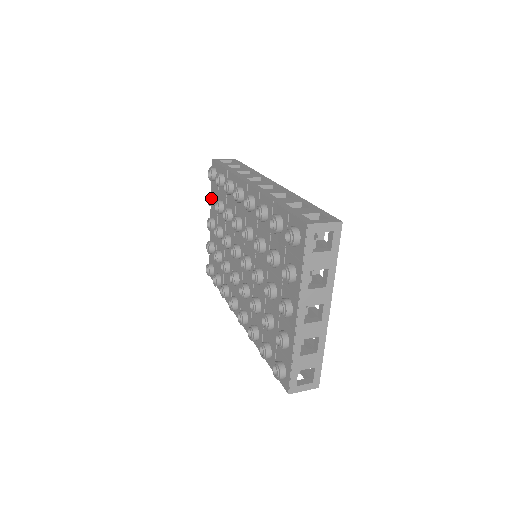
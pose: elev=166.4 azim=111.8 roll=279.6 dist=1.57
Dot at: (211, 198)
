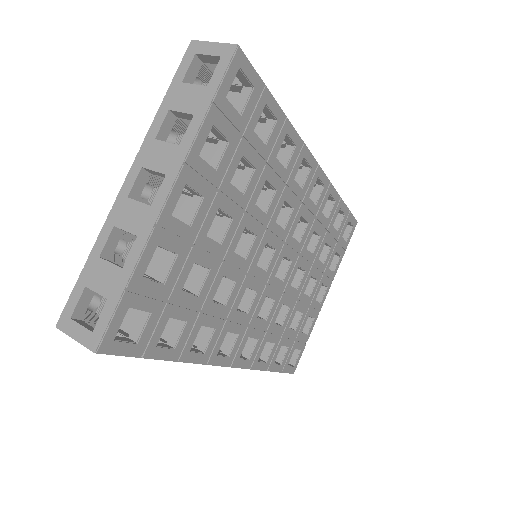
Dot at: occluded
